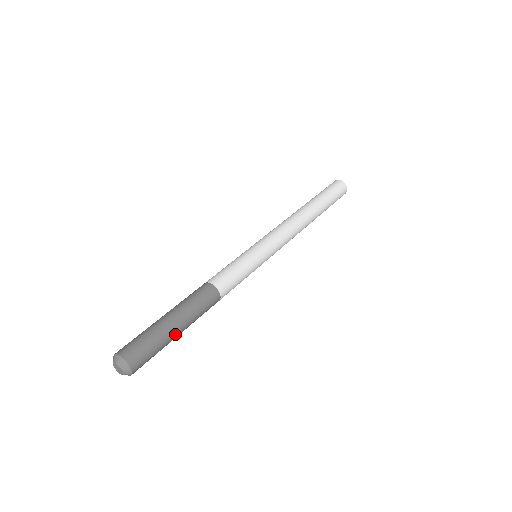
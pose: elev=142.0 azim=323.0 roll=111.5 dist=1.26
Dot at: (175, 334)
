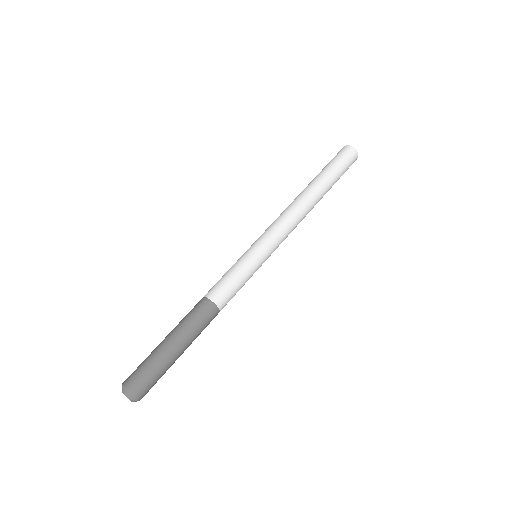
Dot at: (174, 354)
